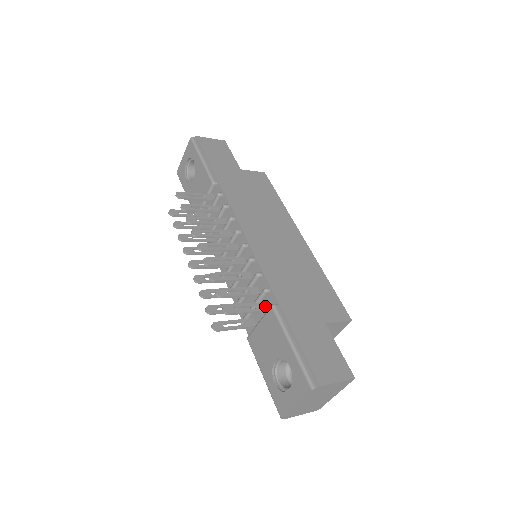
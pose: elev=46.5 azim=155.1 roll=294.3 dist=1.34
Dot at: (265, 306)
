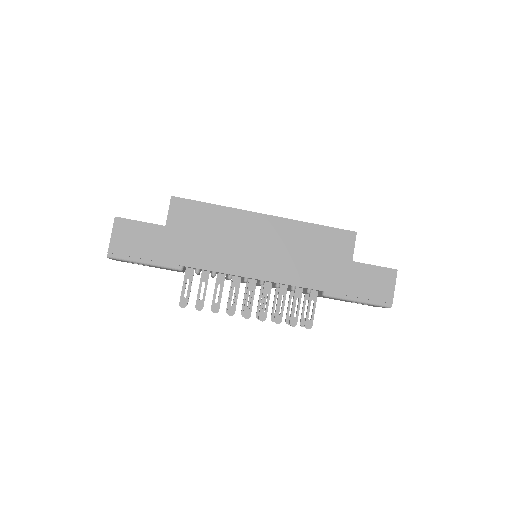
Dot at: (314, 292)
